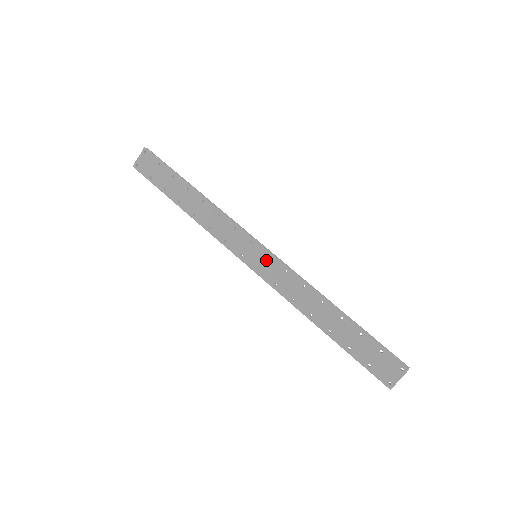
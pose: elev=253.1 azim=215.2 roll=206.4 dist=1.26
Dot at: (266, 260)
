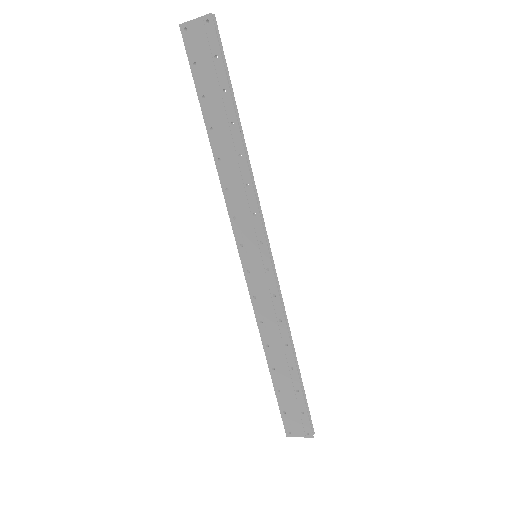
Dot at: (263, 270)
